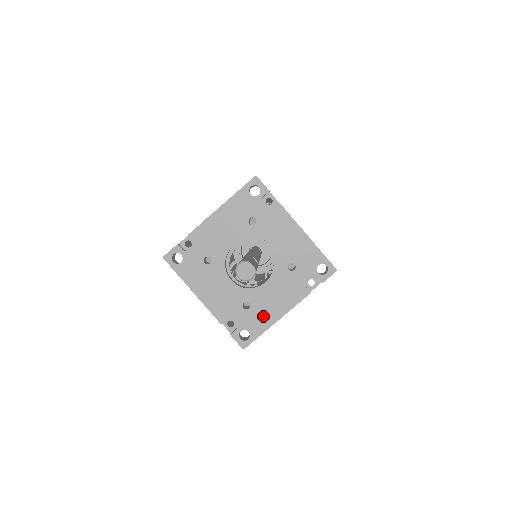
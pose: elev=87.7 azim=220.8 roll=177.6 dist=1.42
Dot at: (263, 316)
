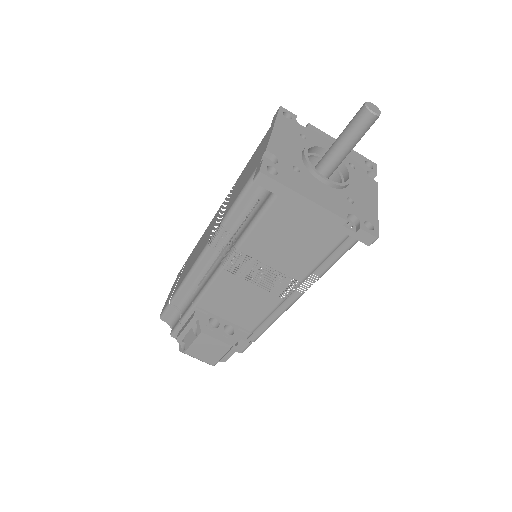
Dot at: (299, 184)
